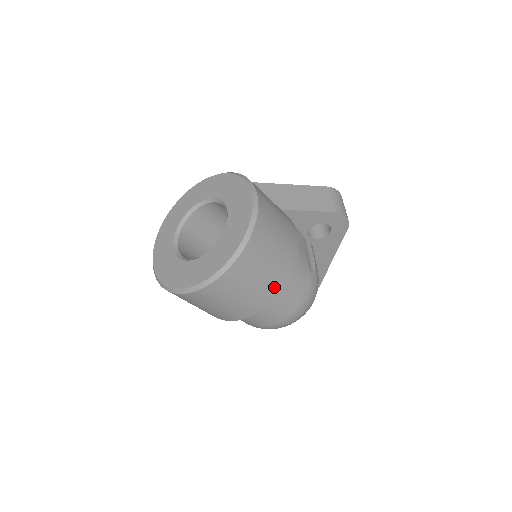
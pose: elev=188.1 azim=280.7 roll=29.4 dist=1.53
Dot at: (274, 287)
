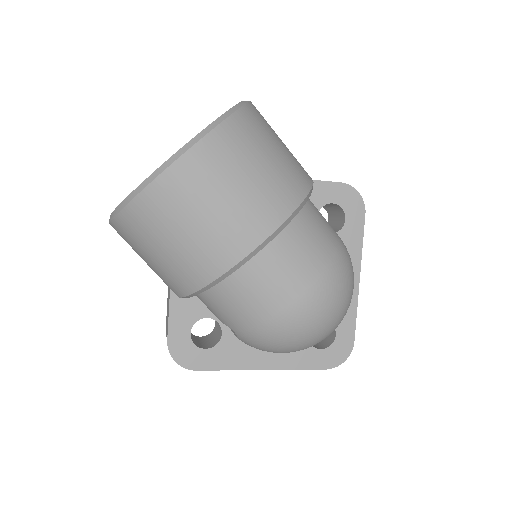
Dot at: (291, 188)
